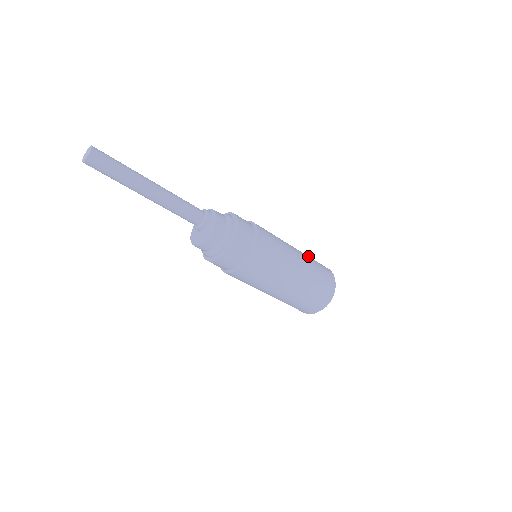
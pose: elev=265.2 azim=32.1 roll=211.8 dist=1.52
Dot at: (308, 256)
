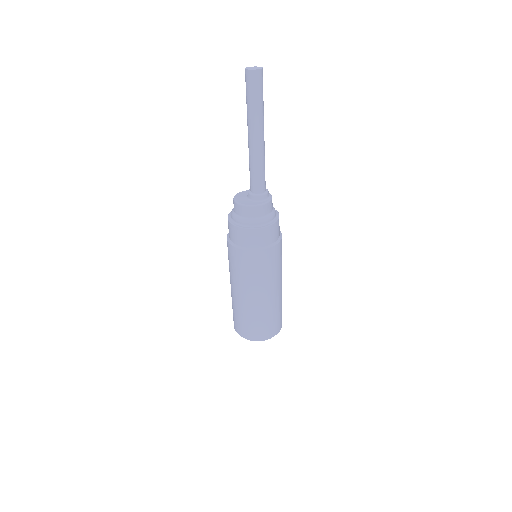
Dot at: occluded
